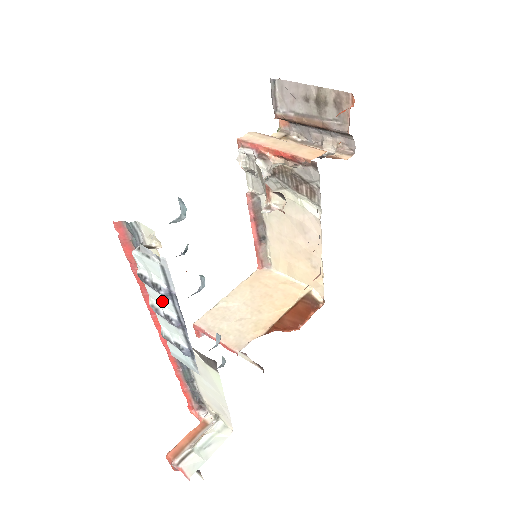
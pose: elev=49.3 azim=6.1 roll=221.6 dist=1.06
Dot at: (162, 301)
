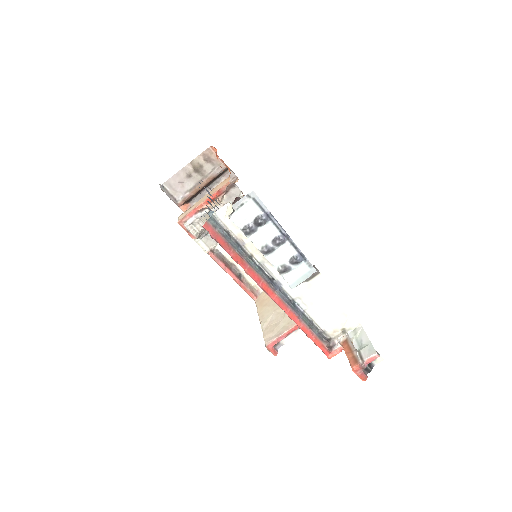
Dot at: (265, 233)
